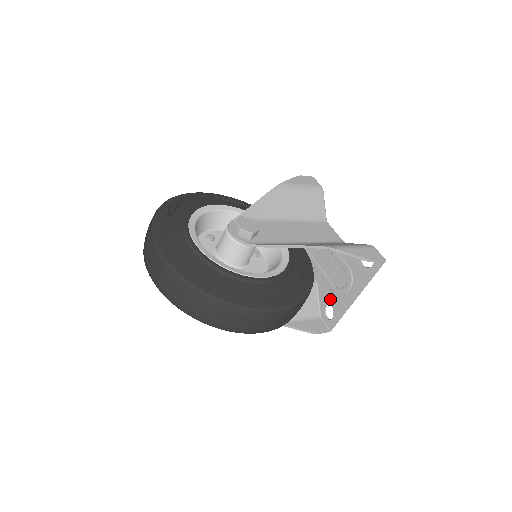
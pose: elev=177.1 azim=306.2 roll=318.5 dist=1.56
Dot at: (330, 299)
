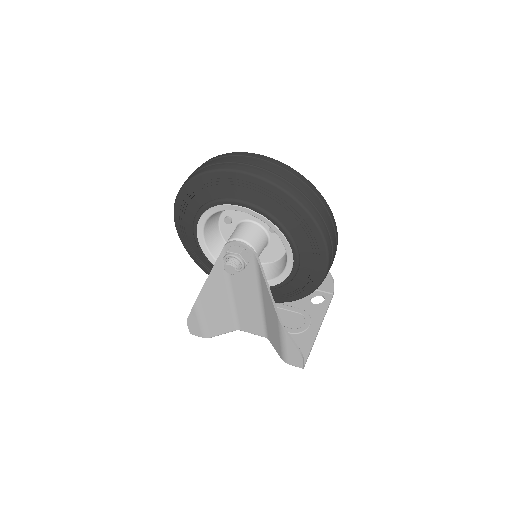
Dot at: occluded
